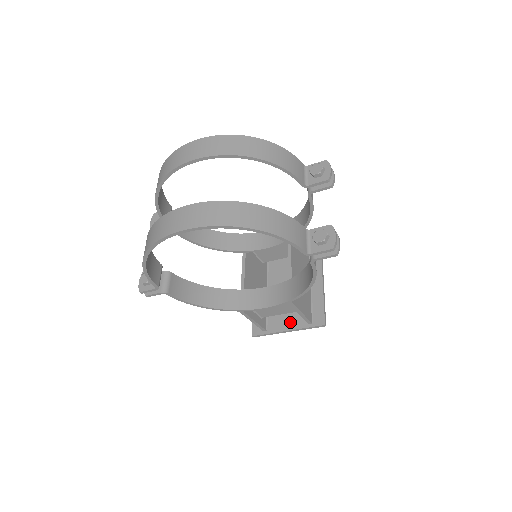
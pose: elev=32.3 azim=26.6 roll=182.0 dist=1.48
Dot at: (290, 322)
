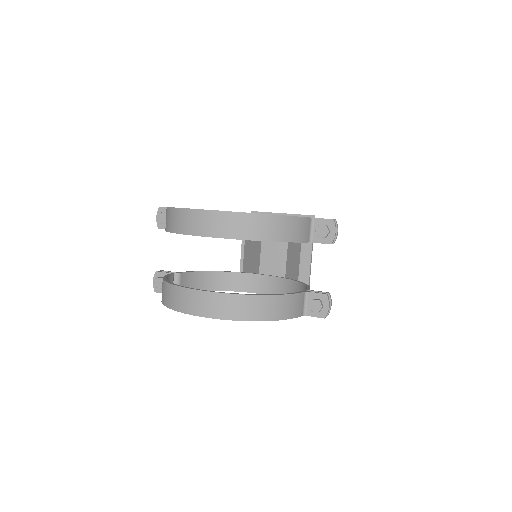
Dot at: occluded
